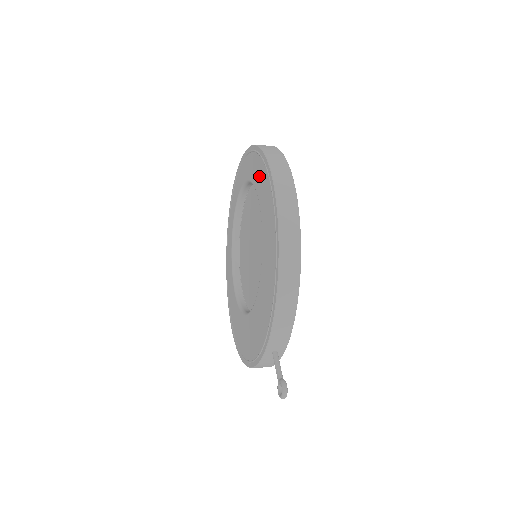
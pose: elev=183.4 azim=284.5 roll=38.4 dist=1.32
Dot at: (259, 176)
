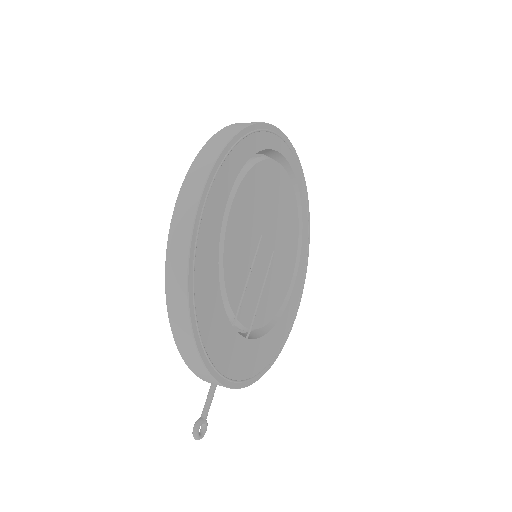
Dot at: occluded
